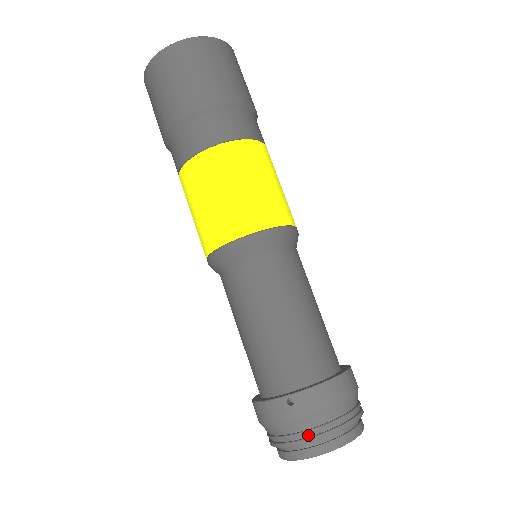
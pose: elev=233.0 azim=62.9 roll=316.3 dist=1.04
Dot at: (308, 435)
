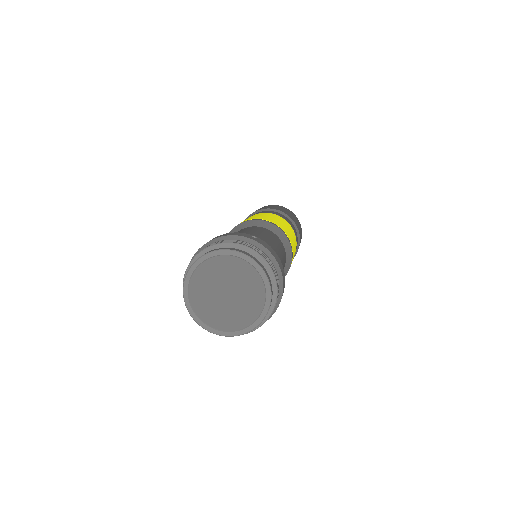
Dot at: (250, 248)
